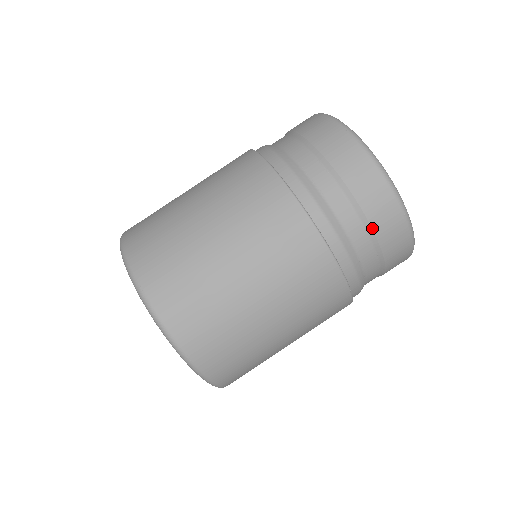
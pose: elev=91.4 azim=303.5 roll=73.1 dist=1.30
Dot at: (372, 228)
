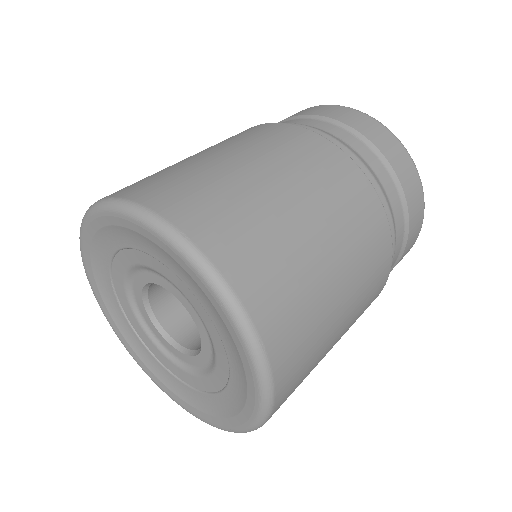
Dot at: (406, 198)
